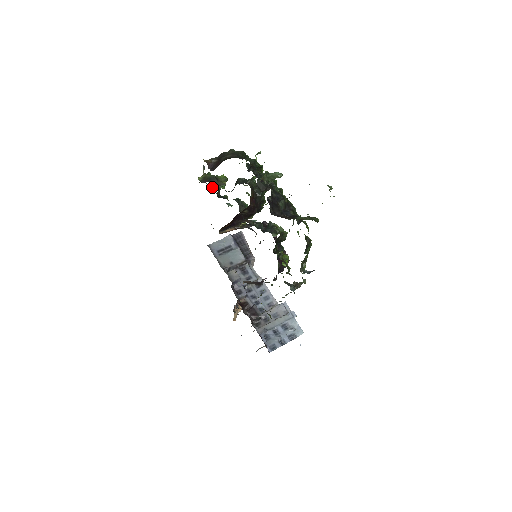
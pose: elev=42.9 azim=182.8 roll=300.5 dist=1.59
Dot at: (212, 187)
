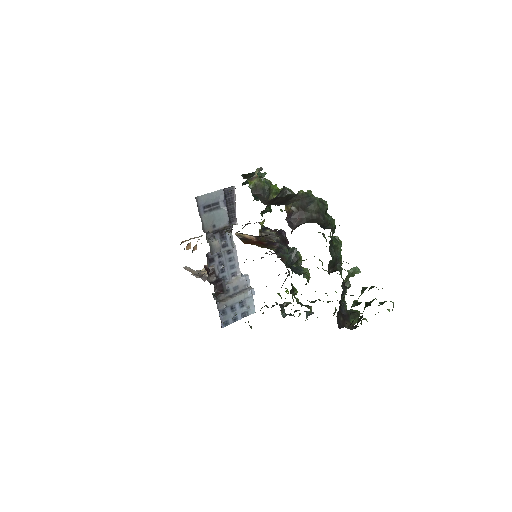
Dot at: occluded
